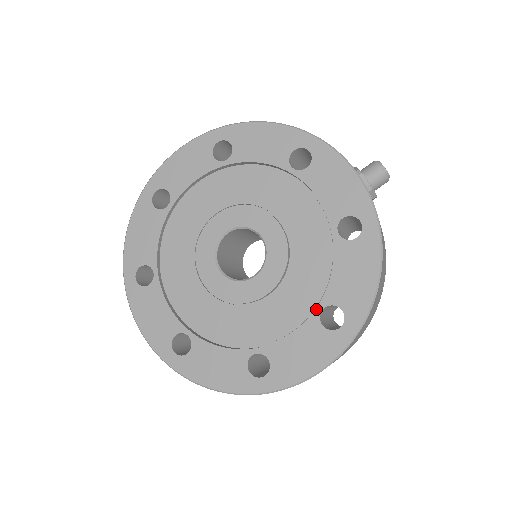
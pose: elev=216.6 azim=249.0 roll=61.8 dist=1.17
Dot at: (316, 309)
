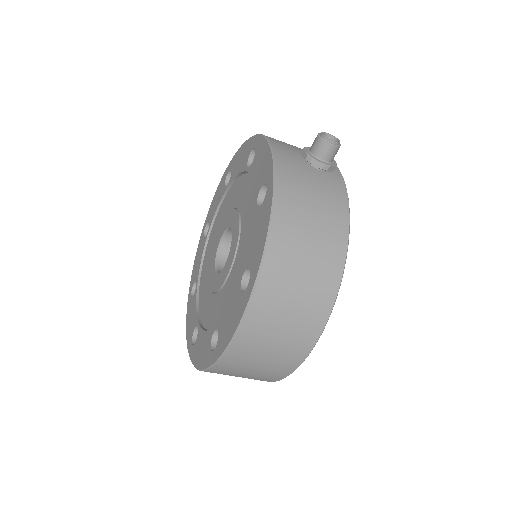
Dot at: (240, 276)
